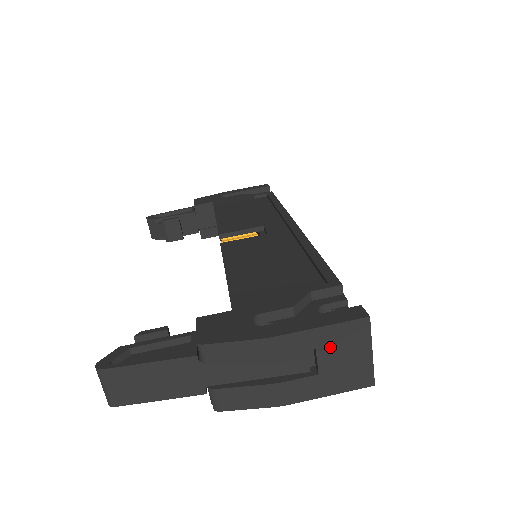
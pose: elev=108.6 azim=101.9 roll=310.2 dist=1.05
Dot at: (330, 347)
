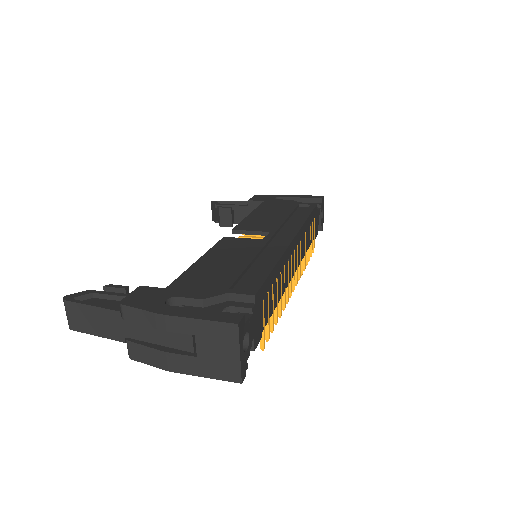
Dot at: (206, 338)
